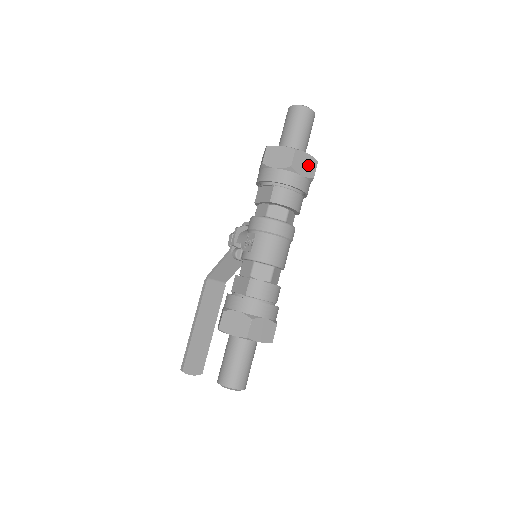
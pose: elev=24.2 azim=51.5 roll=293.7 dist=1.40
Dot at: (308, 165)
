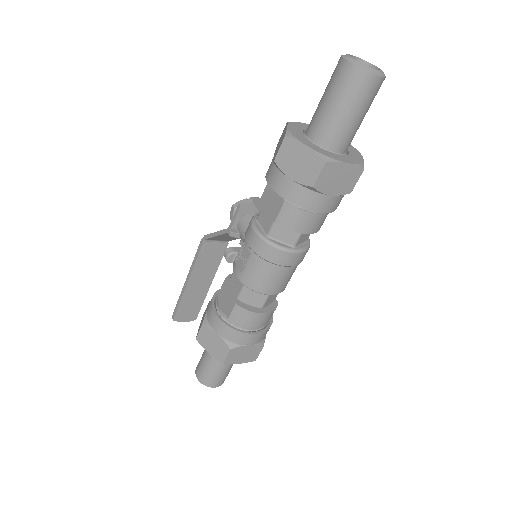
Dot at: (344, 178)
